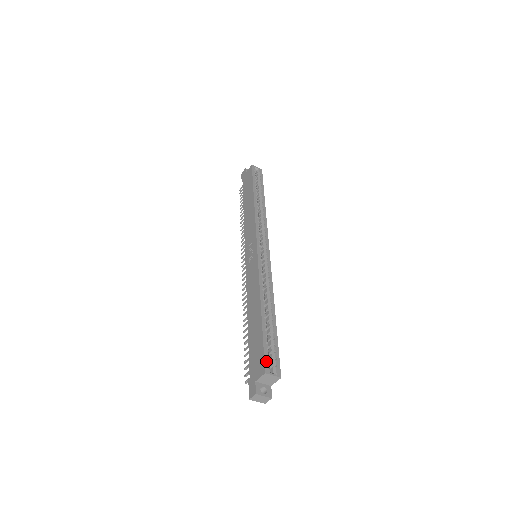
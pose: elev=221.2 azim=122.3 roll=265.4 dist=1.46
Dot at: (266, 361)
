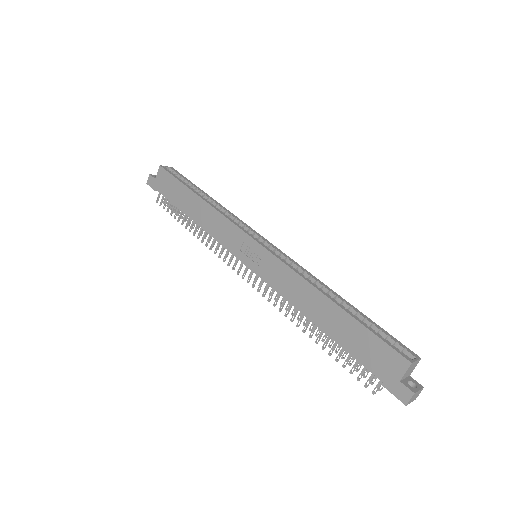
Dot at: (398, 351)
